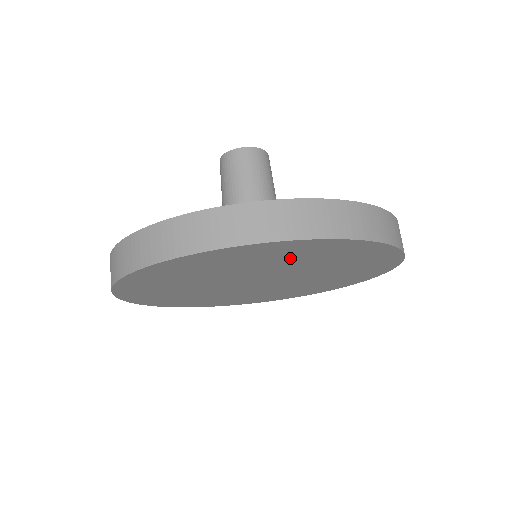
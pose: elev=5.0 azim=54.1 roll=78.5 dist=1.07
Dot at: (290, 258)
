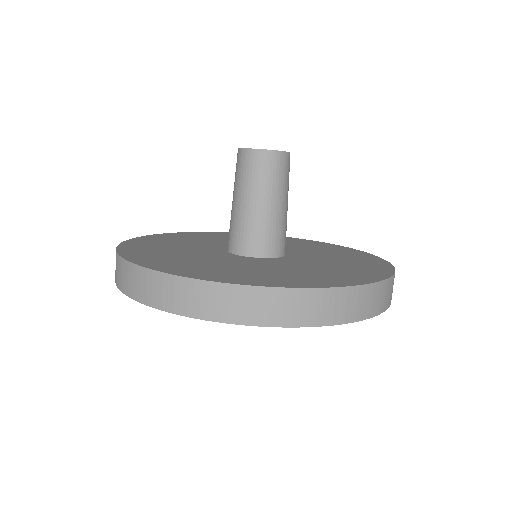
Dot at: occluded
